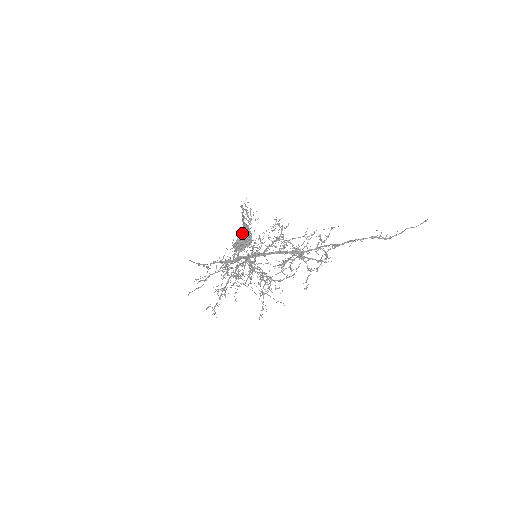
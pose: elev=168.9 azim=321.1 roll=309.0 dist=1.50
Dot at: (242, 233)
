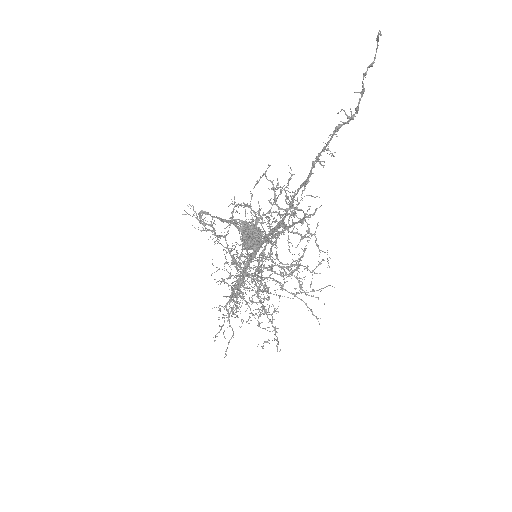
Dot at: (239, 231)
